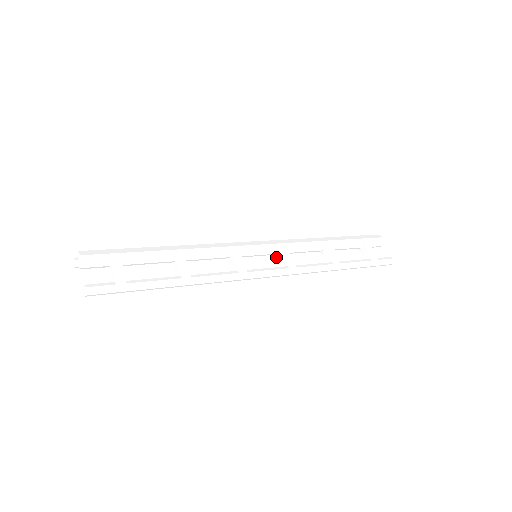
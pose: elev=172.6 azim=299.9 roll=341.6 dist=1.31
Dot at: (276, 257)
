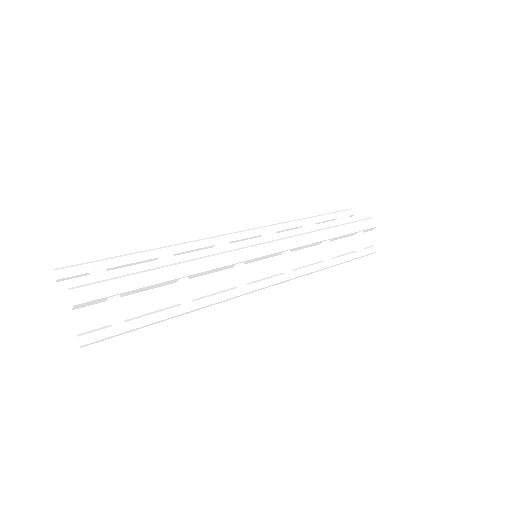
Dot at: occluded
